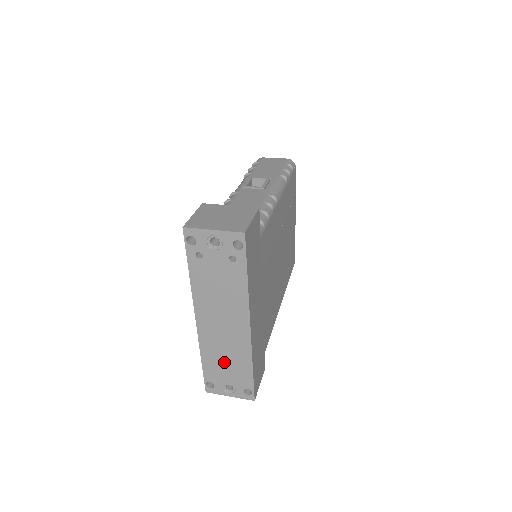
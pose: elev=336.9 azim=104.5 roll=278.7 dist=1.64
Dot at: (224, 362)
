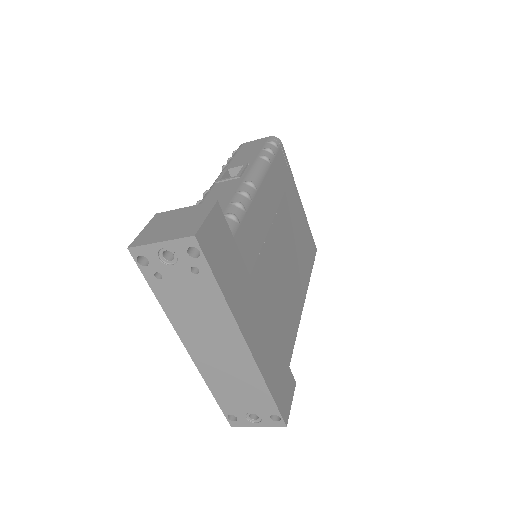
Dot at: (236, 390)
